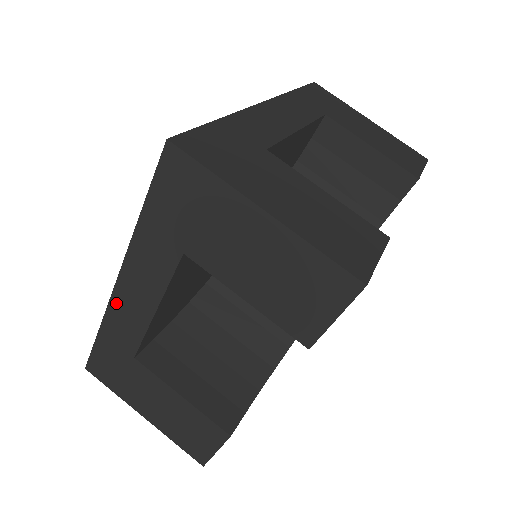
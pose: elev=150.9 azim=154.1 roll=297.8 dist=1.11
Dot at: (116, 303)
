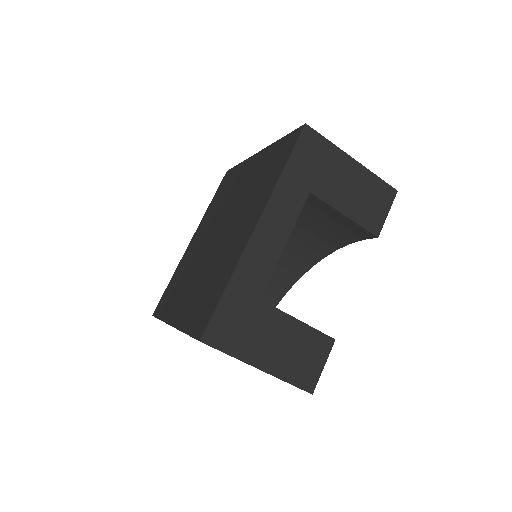
Dot at: occluded
